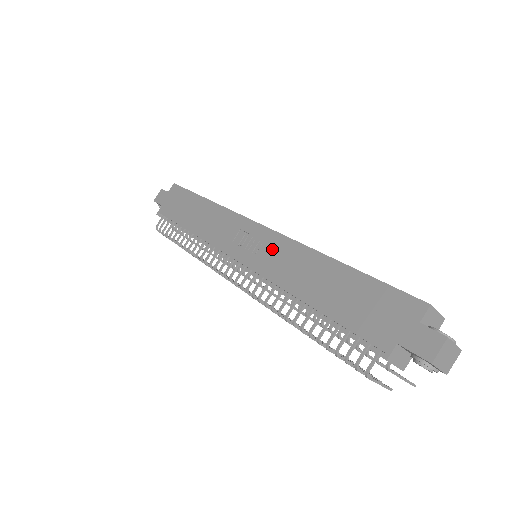
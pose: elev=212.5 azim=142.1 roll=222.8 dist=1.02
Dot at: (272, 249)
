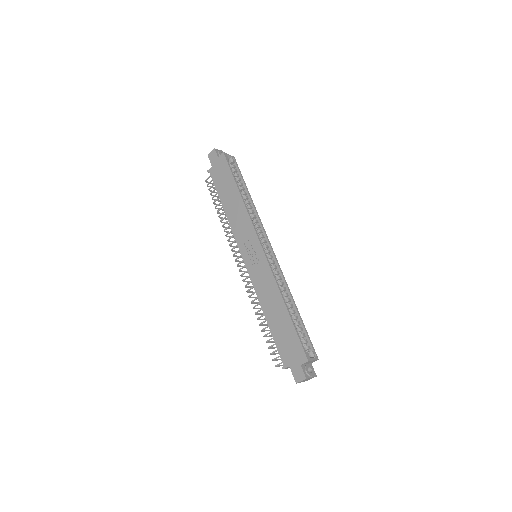
Dot at: (261, 270)
